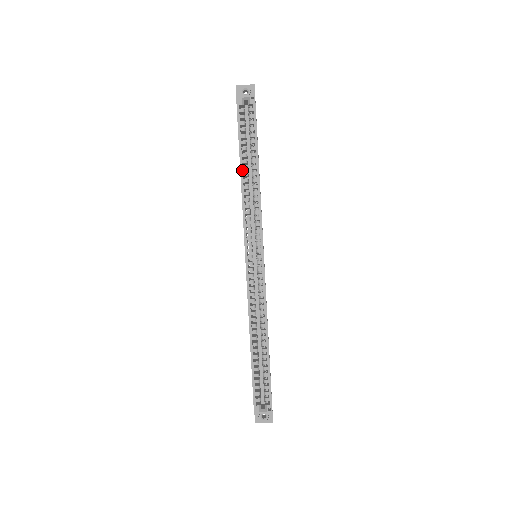
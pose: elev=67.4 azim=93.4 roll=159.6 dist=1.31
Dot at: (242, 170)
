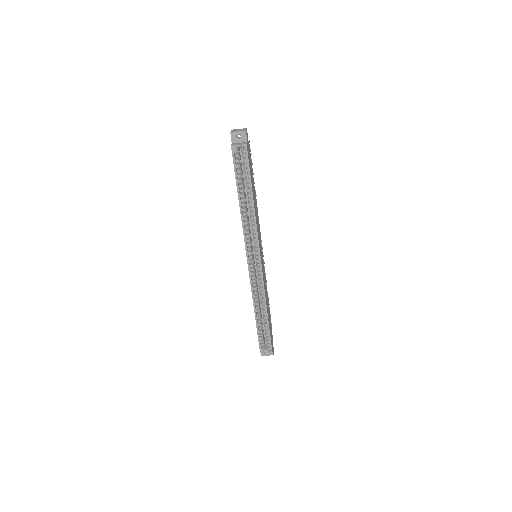
Dot at: (240, 203)
